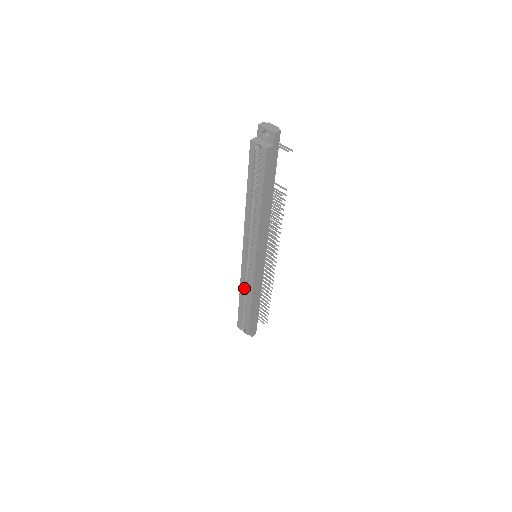
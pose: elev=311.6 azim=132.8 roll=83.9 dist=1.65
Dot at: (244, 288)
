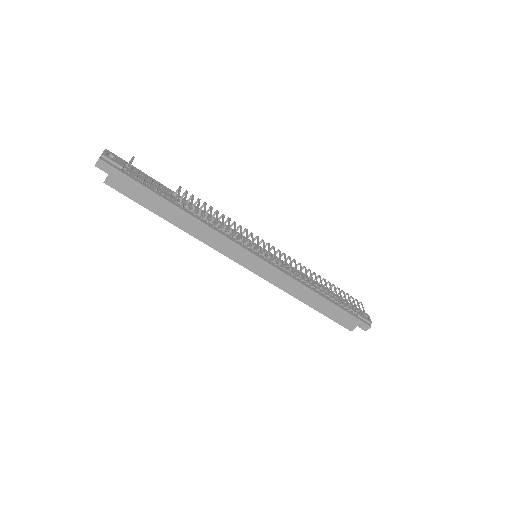
Dot at: occluded
